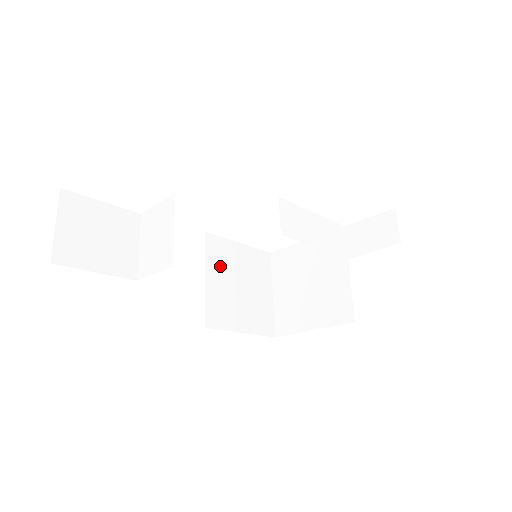
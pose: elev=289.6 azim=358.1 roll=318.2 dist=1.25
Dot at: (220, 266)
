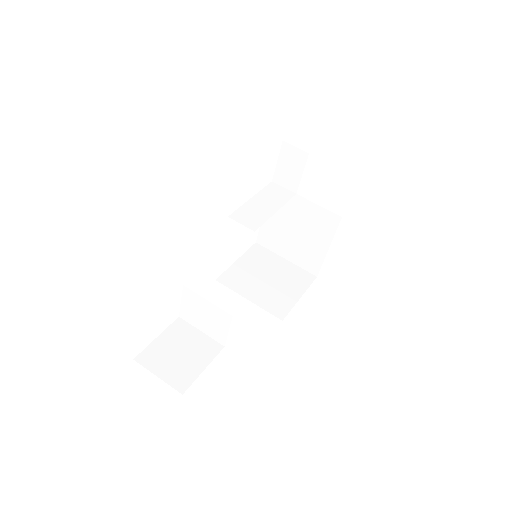
Dot at: (246, 284)
